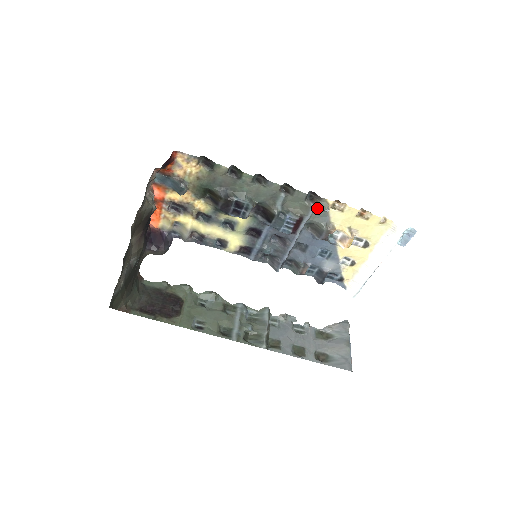
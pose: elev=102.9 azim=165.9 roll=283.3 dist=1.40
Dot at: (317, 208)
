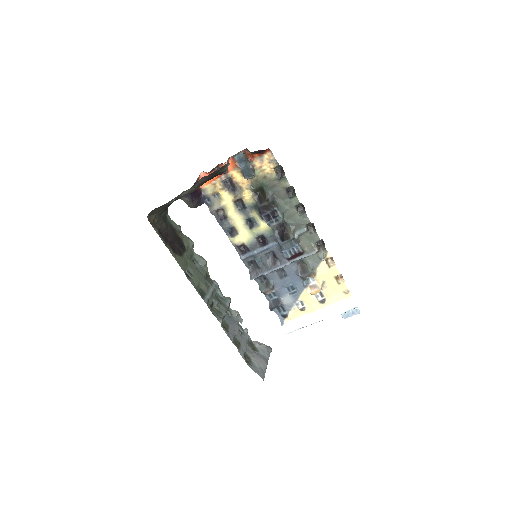
Dot at: (317, 254)
